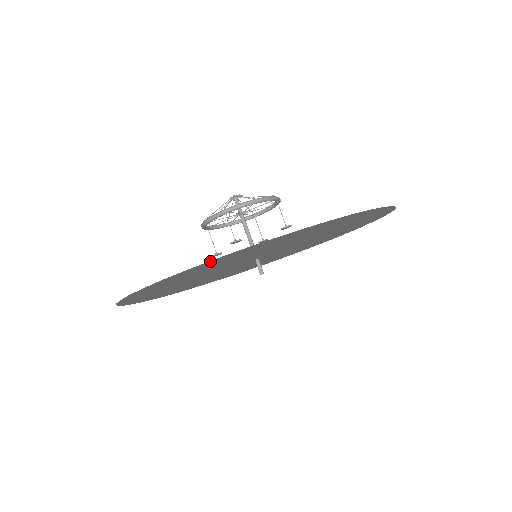
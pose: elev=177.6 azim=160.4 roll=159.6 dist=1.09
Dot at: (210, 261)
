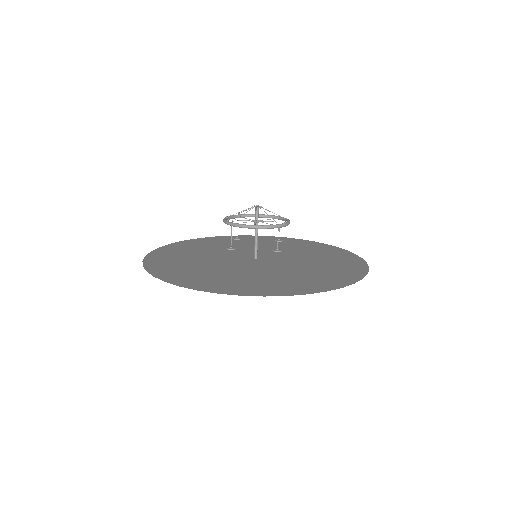
Dot at: (166, 280)
